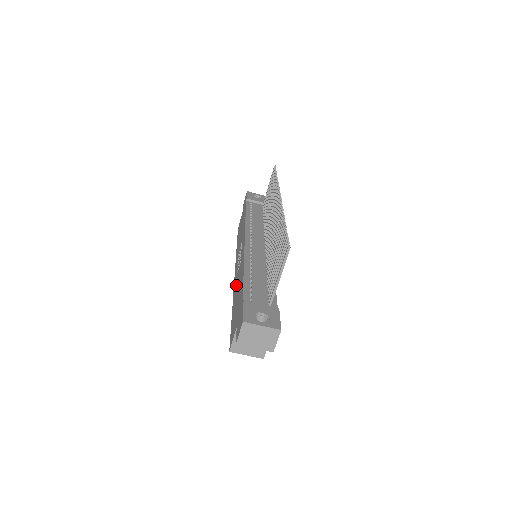
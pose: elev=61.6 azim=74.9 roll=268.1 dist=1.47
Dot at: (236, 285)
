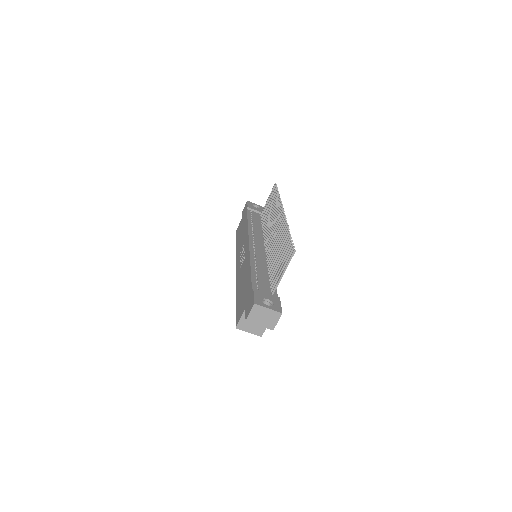
Dot at: (240, 277)
